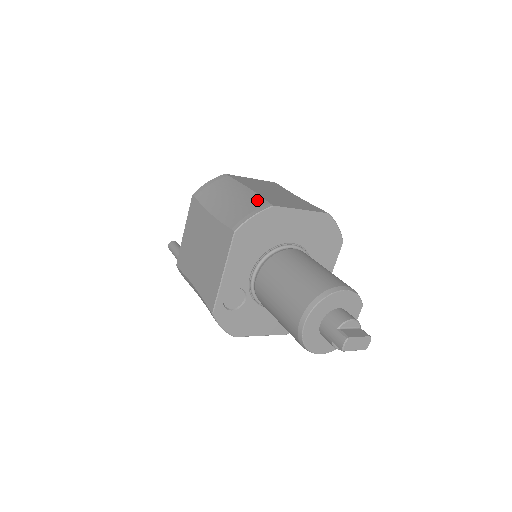
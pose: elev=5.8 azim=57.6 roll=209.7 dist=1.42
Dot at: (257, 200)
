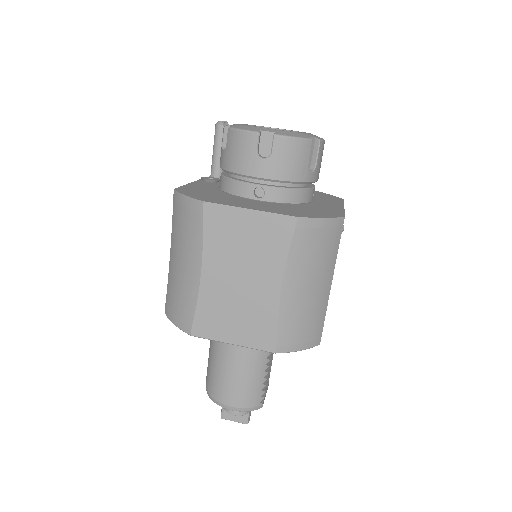
Dot at: (189, 307)
